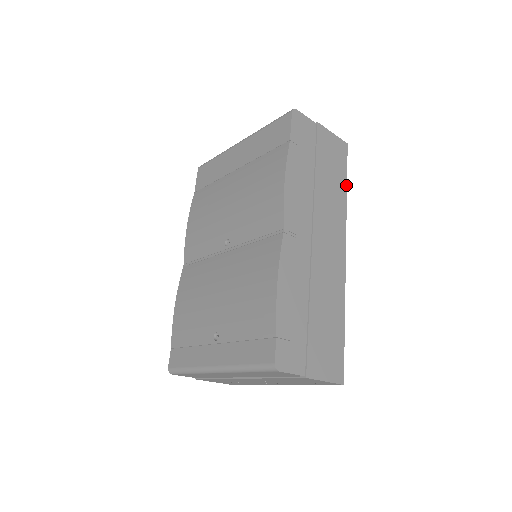
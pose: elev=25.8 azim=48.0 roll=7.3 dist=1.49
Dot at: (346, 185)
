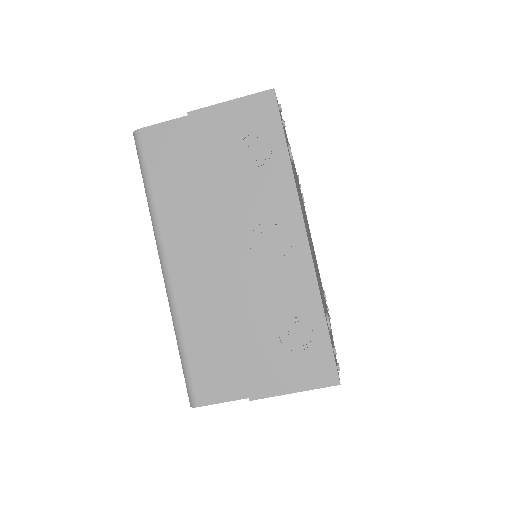
Dot at: occluded
